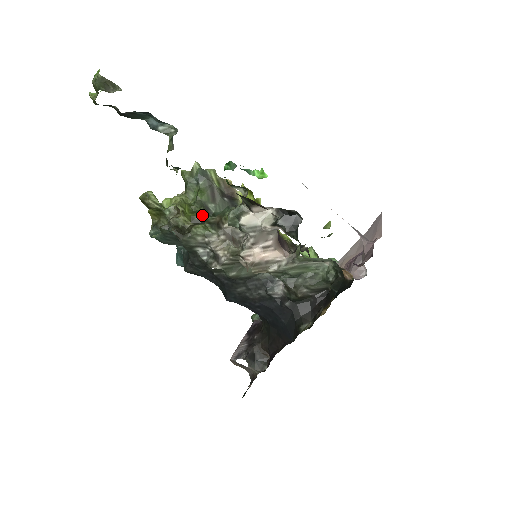
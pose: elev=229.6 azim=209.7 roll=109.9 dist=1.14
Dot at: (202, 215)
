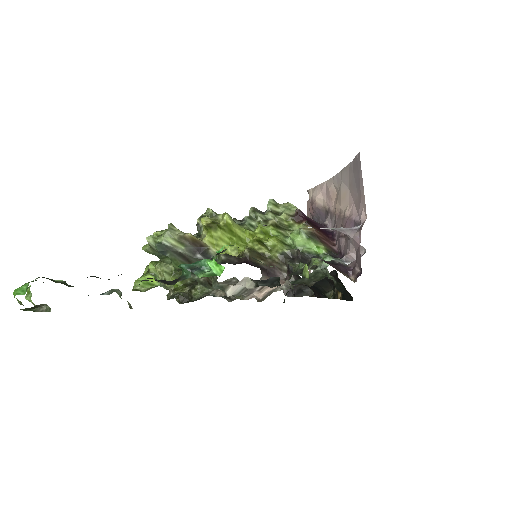
Dot at: (190, 278)
